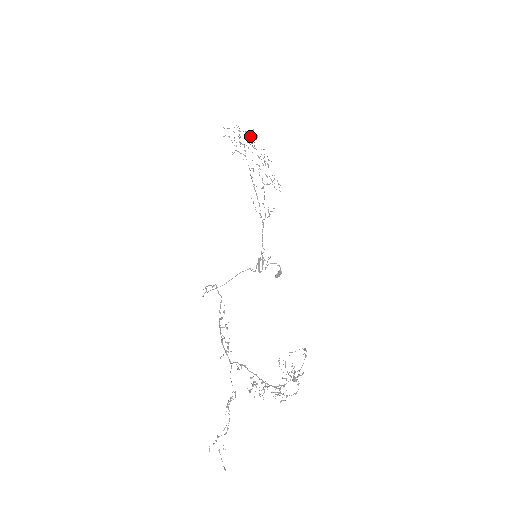
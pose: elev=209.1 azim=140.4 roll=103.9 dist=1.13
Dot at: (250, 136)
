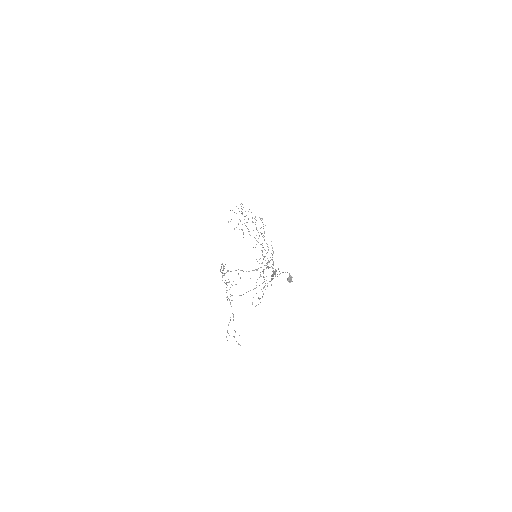
Dot at: (242, 212)
